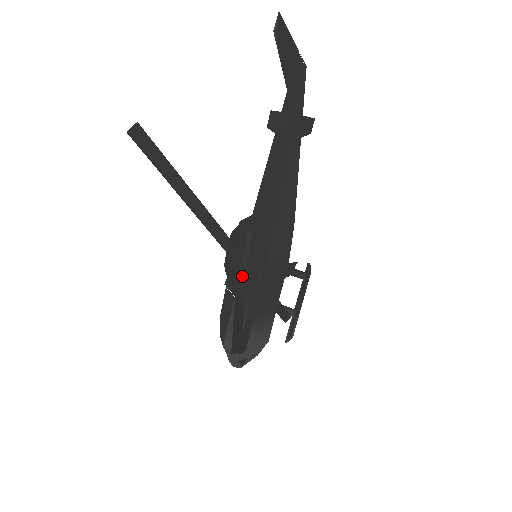
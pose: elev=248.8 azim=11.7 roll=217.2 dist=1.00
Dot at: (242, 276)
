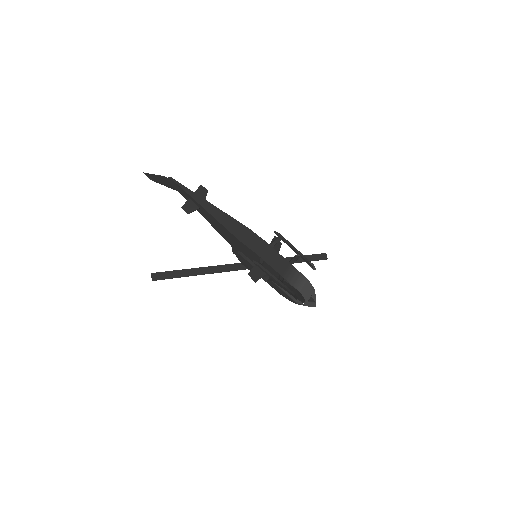
Dot at: (258, 271)
